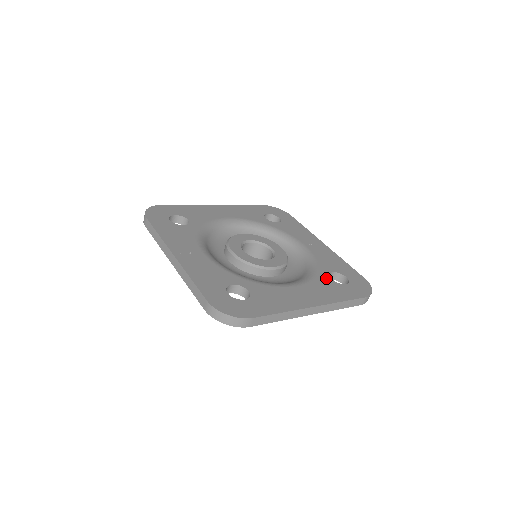
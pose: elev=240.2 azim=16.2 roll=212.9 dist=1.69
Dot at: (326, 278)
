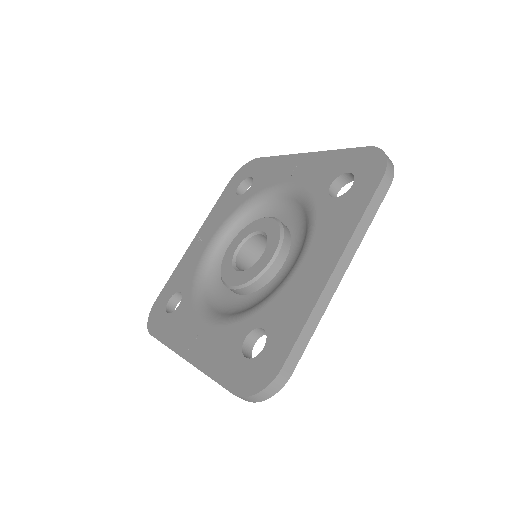
Dot at: (328, 204)
